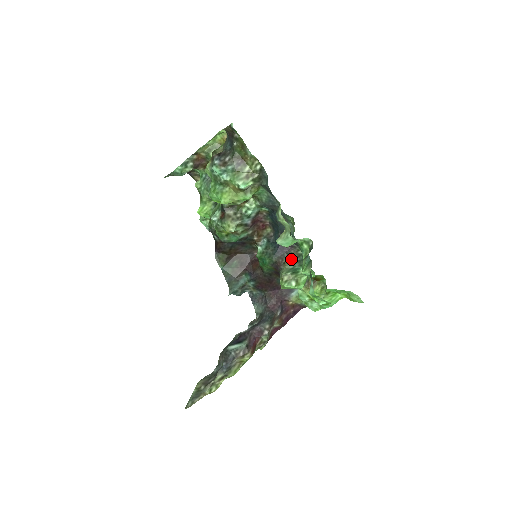
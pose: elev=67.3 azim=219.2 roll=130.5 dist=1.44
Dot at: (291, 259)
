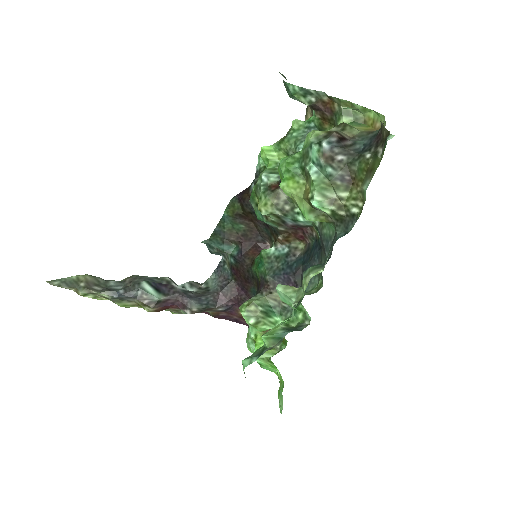
Dot at: occluded
